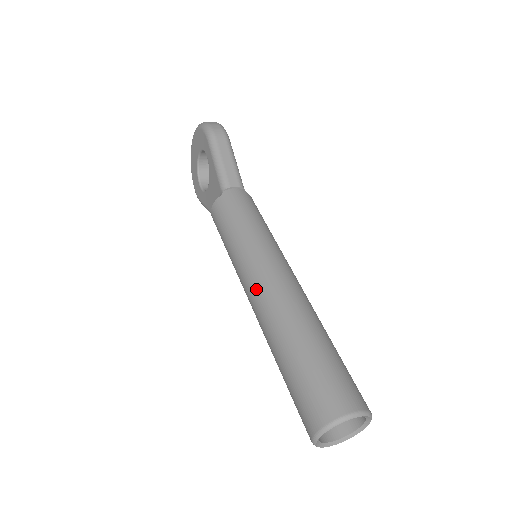
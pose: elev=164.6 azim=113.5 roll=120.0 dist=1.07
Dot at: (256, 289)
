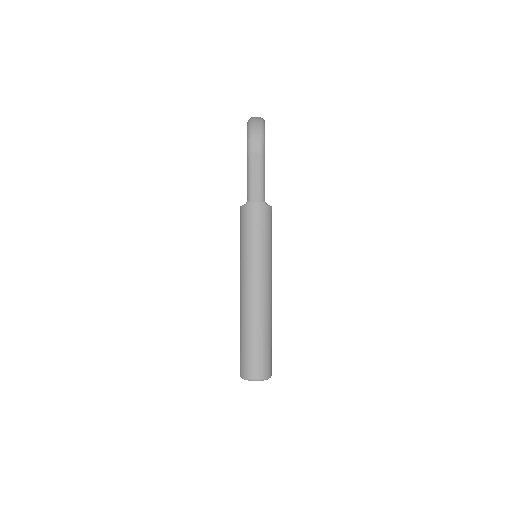
Dot at: (241, 290)
